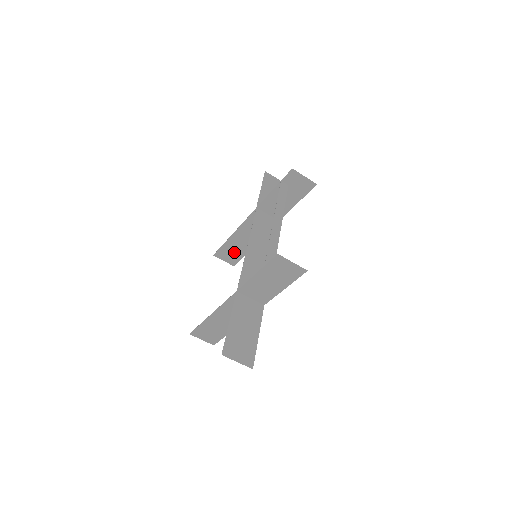
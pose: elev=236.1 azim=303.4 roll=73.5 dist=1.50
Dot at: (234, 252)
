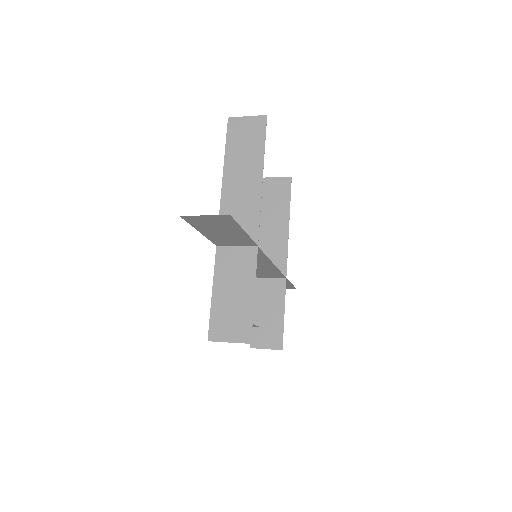
Dot at: (247, 144)
